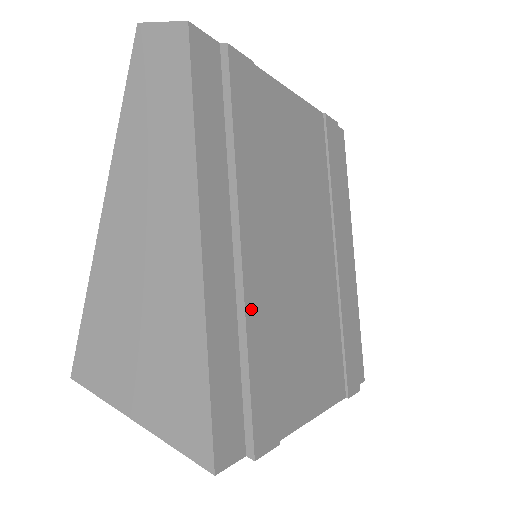
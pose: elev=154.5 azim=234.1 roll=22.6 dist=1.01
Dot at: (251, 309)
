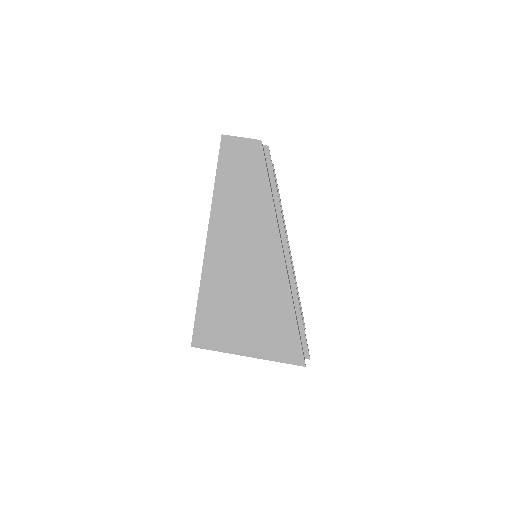
Dot at: occluded
